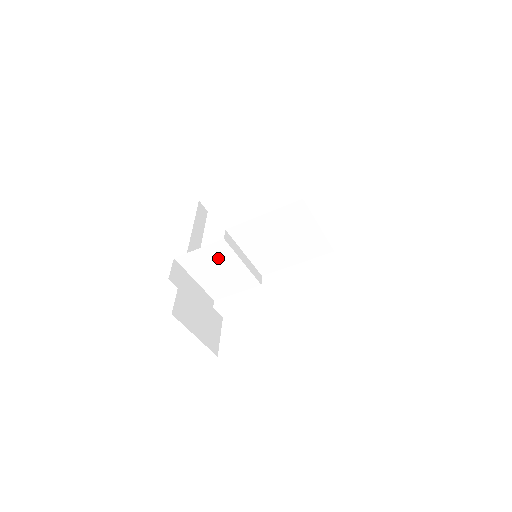
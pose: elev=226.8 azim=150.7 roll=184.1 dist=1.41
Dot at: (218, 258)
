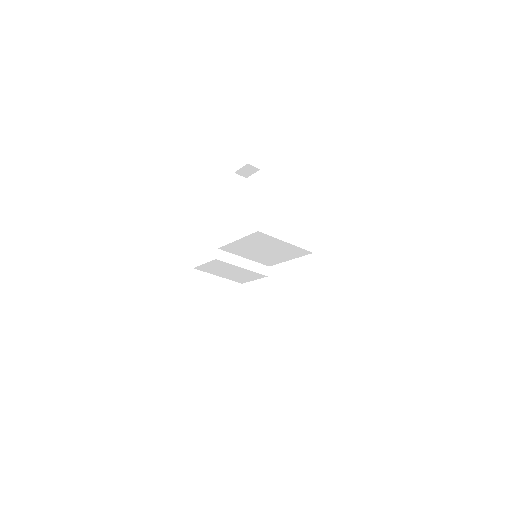
Dot at: (222, 267)
